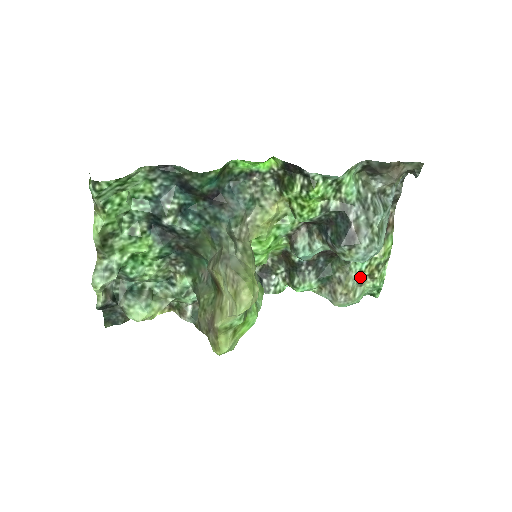
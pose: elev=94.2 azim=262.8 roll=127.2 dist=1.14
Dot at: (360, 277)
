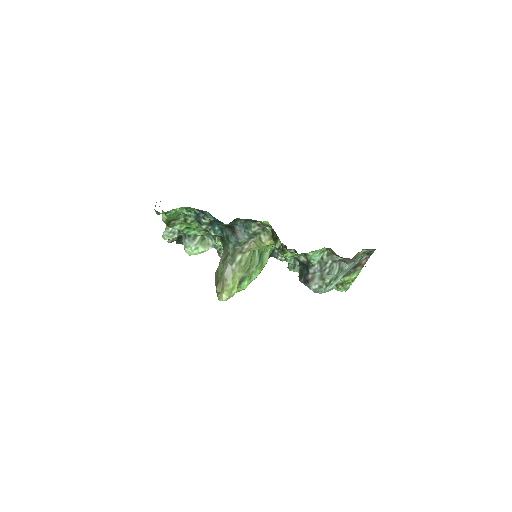
Dot at: occluded
